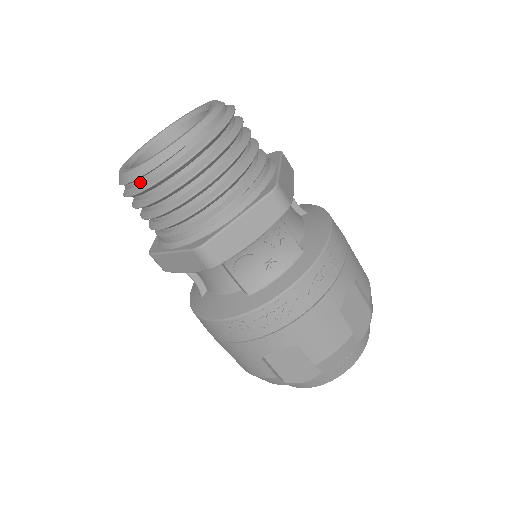
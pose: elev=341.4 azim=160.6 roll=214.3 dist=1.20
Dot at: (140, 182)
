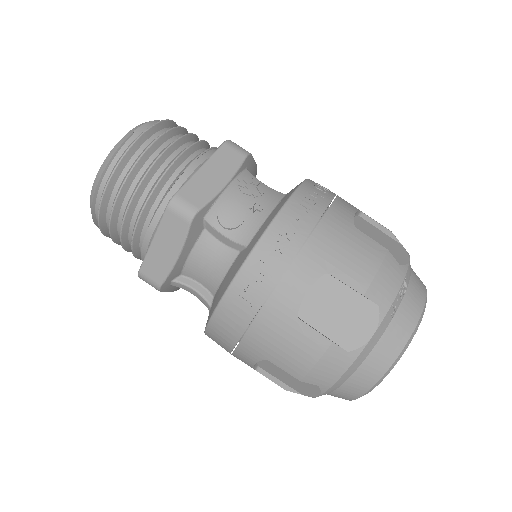
Dot at: (104, 183)
